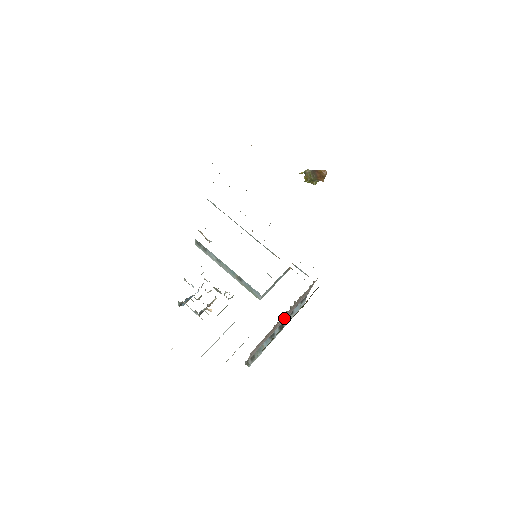
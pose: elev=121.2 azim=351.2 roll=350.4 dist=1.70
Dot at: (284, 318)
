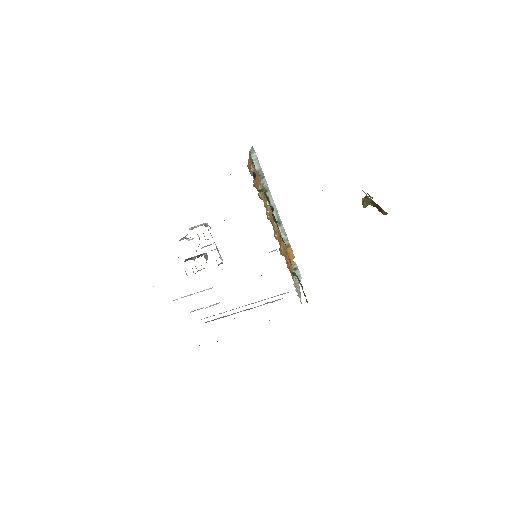
Dot at: occluded
